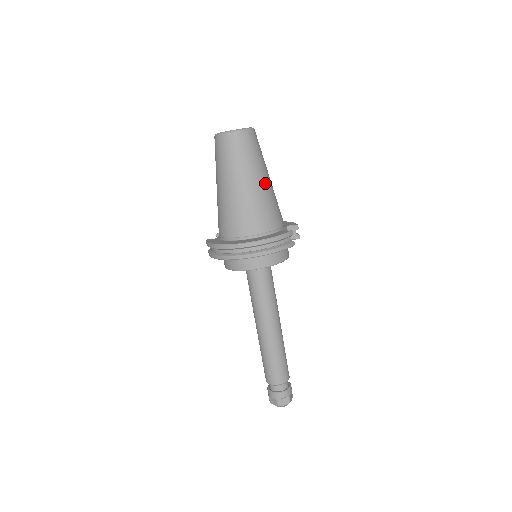
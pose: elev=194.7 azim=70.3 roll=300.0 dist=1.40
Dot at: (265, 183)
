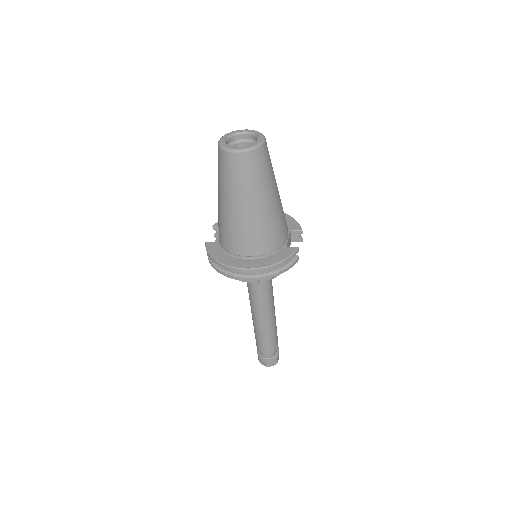
Dot at: (274, 201)
